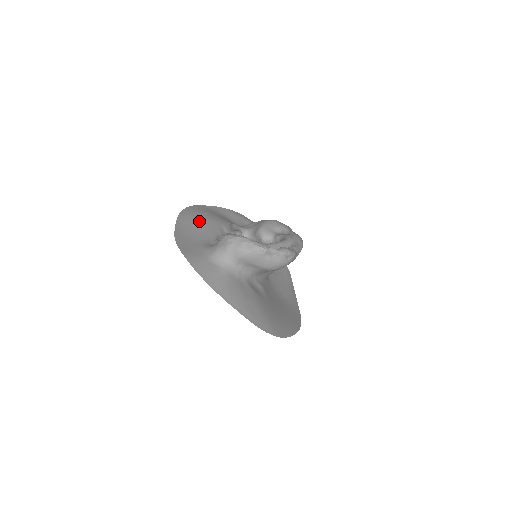
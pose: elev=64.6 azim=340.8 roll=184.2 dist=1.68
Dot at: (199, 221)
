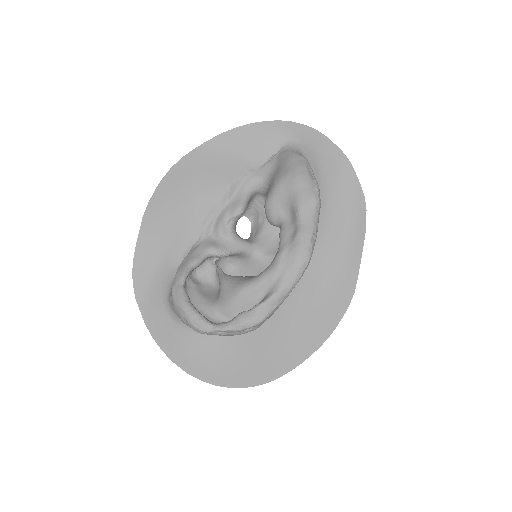
Dot at: (173, 213)
